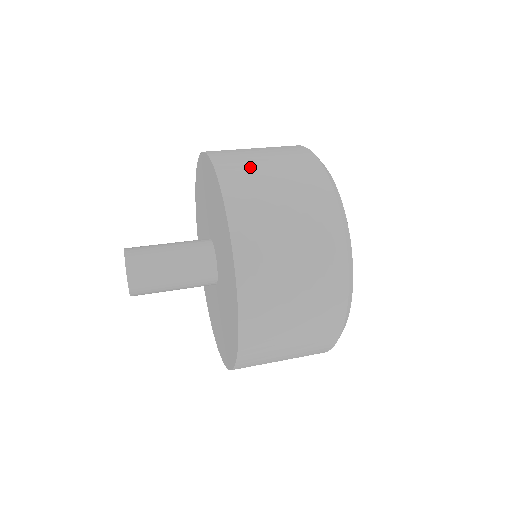
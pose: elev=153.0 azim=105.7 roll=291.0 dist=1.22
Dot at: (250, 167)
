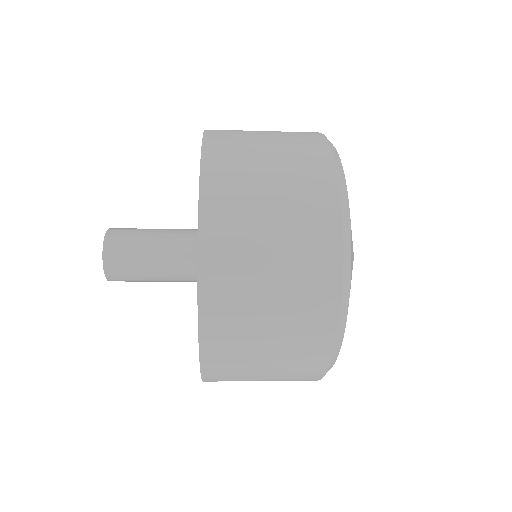
Dot at: (243, 142)
